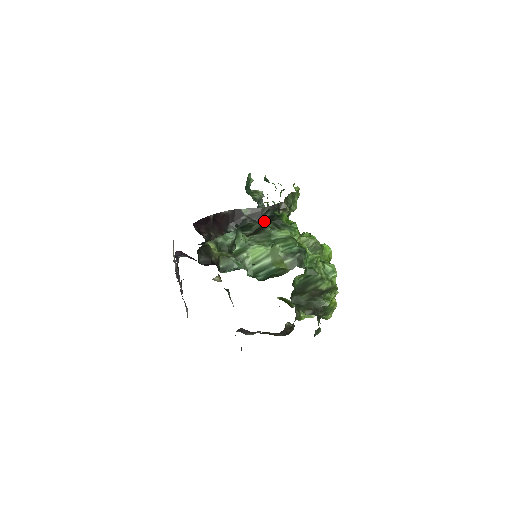
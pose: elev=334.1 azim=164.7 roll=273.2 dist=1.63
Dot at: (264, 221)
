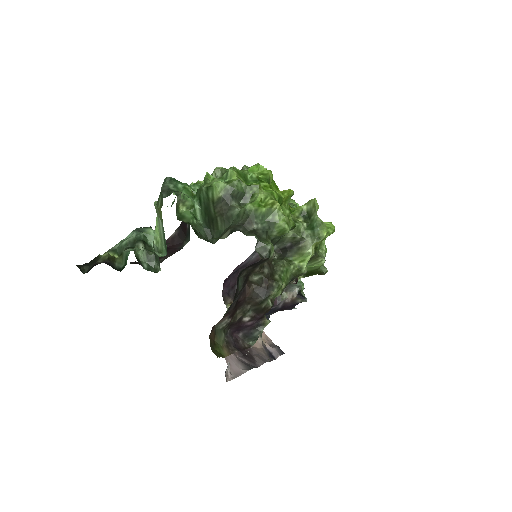
Dot at: occluded
